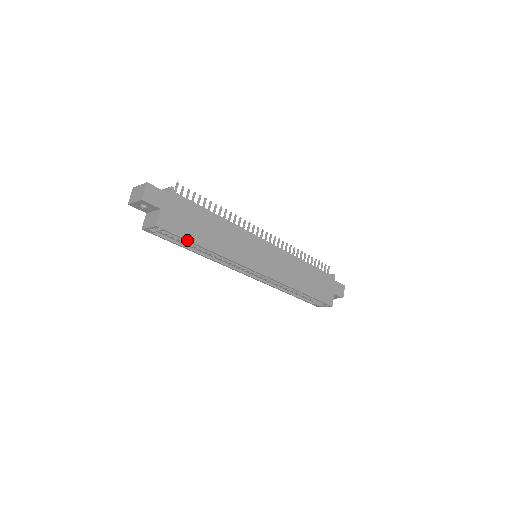
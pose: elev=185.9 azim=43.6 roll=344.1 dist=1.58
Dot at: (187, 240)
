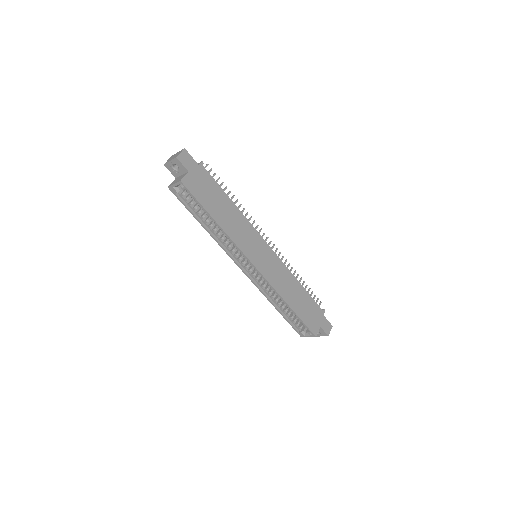
Dot at: (201, 205)
